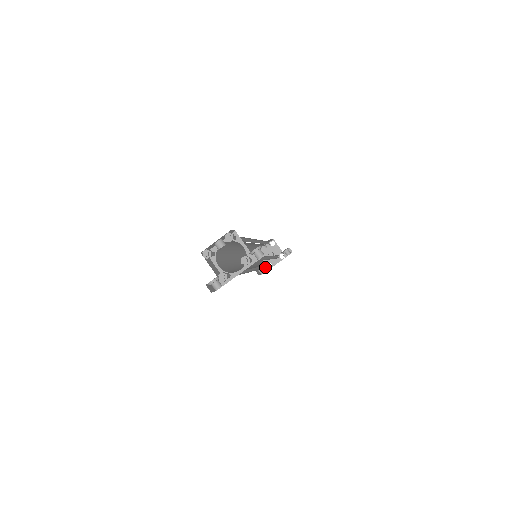
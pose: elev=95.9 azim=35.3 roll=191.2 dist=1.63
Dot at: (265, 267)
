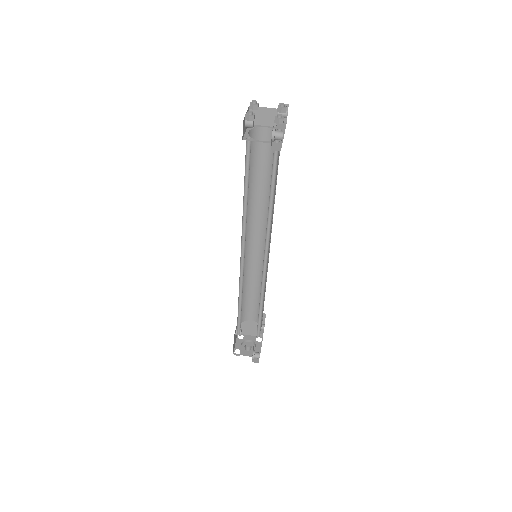
Dot at: occluded
